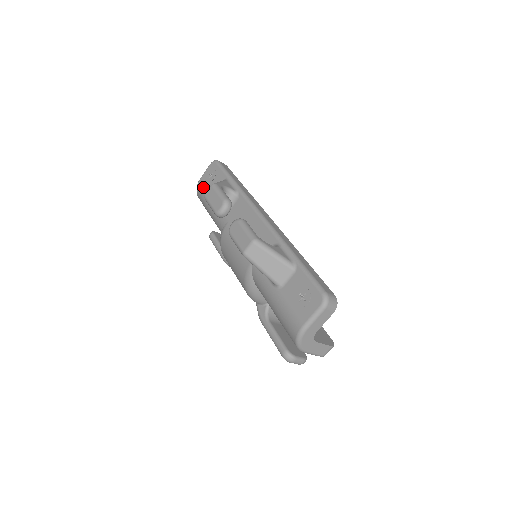
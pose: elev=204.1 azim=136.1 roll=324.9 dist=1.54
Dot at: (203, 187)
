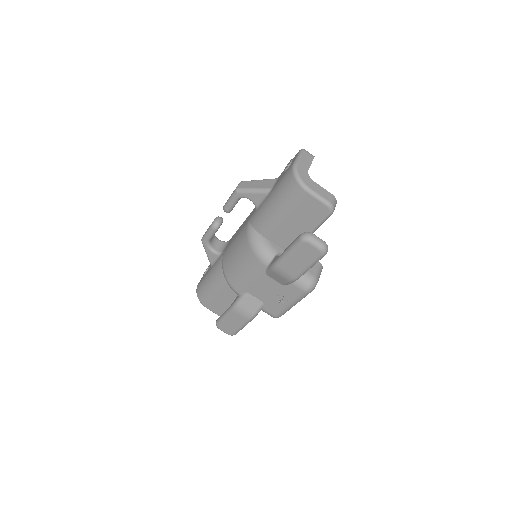
Dot at: (201, 280)
